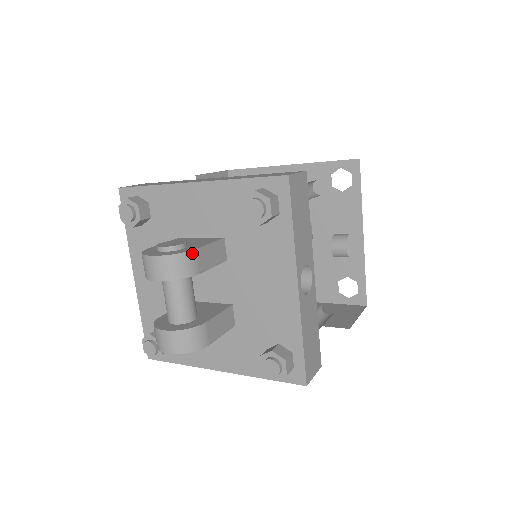
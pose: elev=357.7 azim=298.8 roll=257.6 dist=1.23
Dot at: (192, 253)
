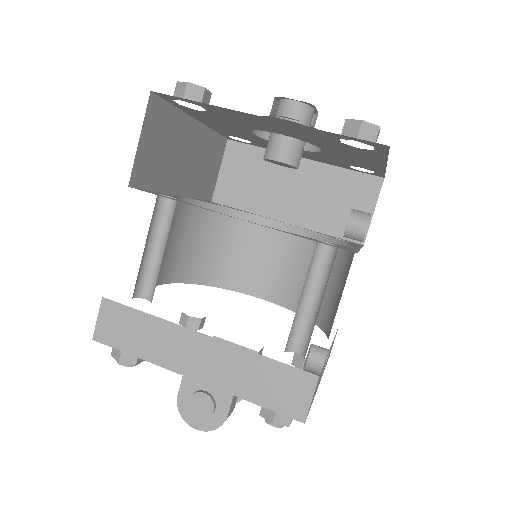
Dot at: (226, 419)
